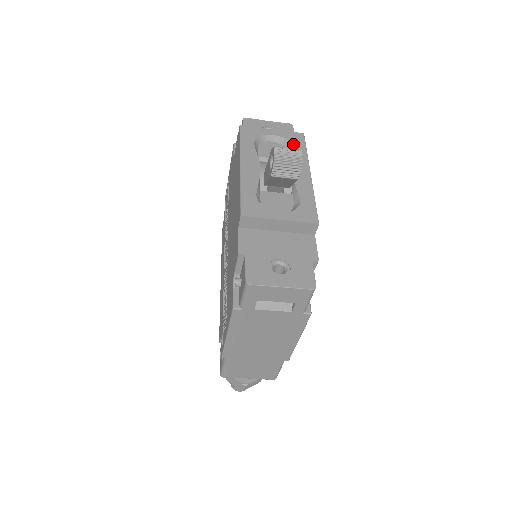
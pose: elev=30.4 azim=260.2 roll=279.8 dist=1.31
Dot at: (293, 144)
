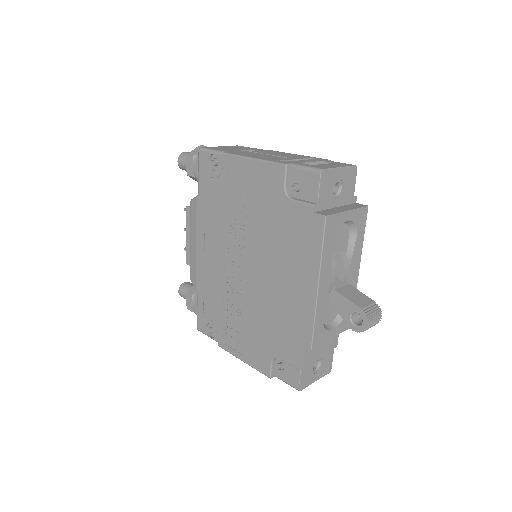
Dot at: (358, 230)
